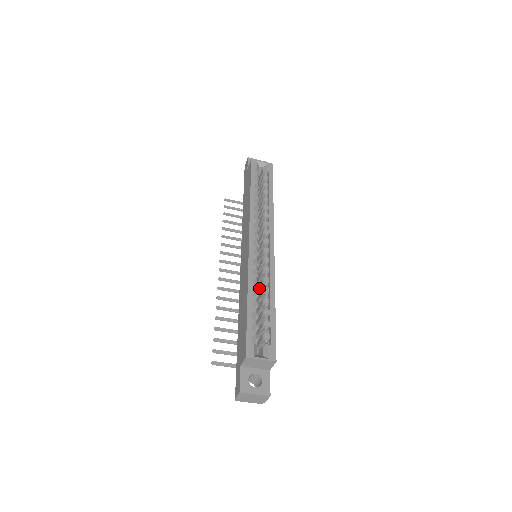
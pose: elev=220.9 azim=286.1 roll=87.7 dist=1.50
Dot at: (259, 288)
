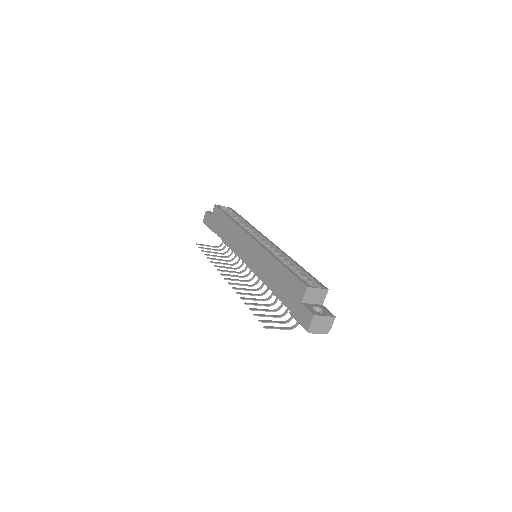
Dot at: occluded
